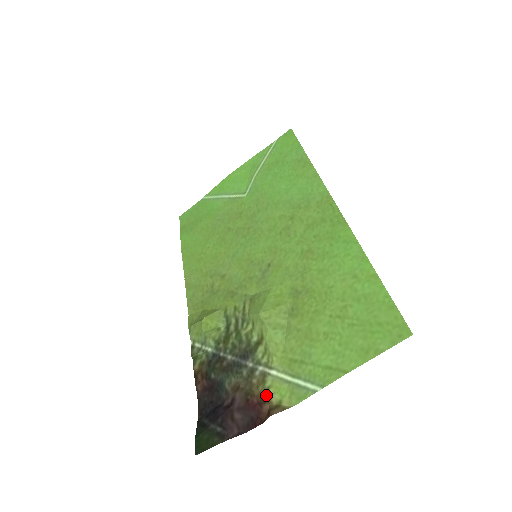
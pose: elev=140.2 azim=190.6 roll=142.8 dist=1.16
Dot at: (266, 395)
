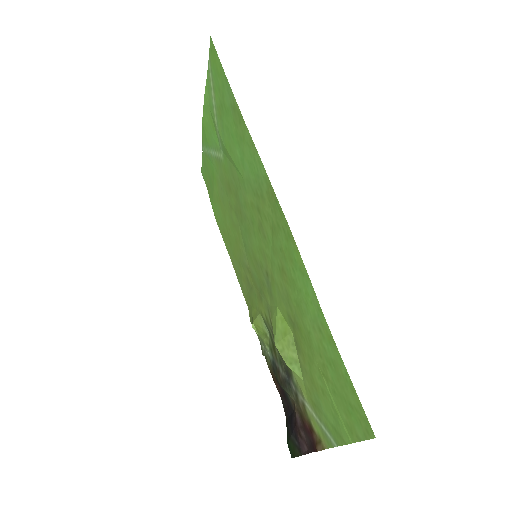
Dot at: (311, 425)
